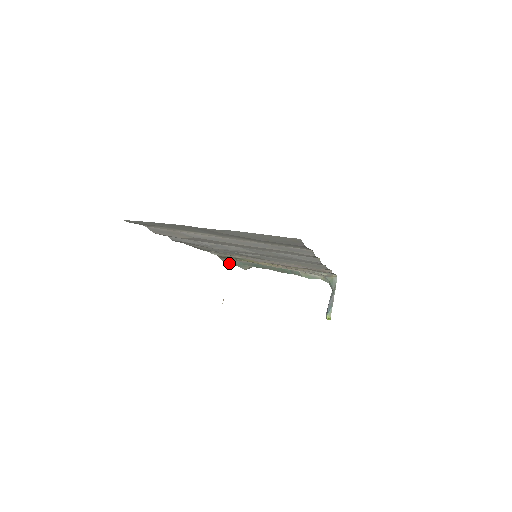
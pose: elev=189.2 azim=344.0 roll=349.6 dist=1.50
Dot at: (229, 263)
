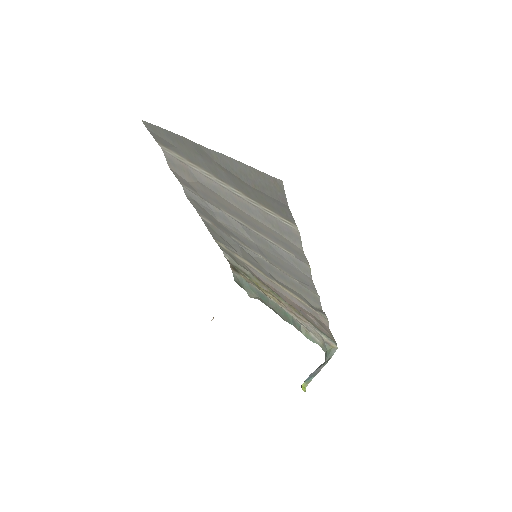
Dot at: (239, 283)
